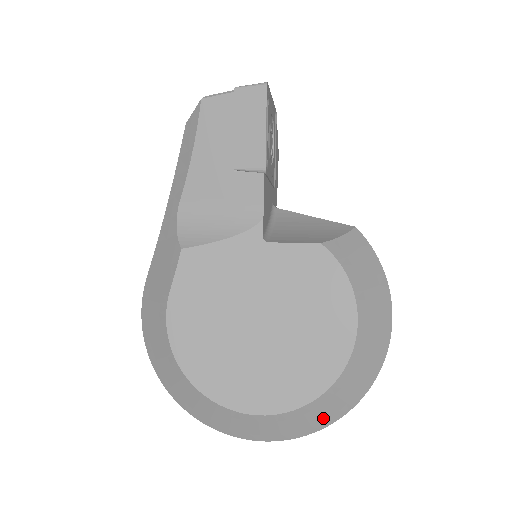
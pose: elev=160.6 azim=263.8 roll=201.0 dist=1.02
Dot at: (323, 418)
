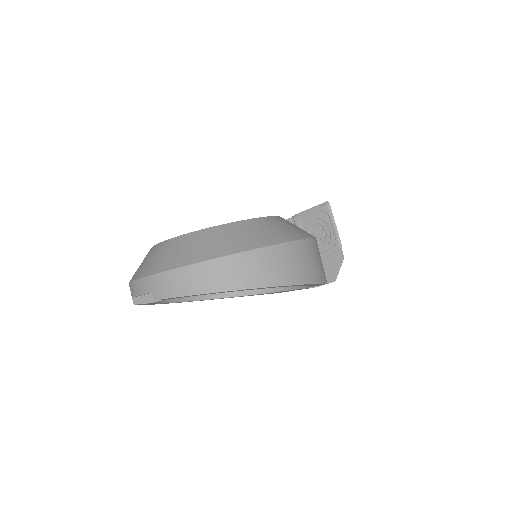
Dot at: (174, 258)
